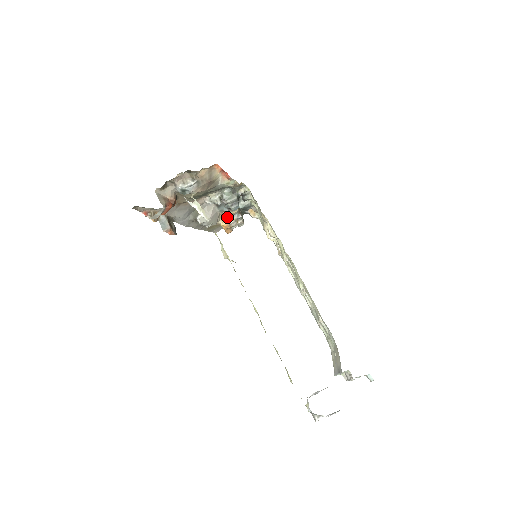
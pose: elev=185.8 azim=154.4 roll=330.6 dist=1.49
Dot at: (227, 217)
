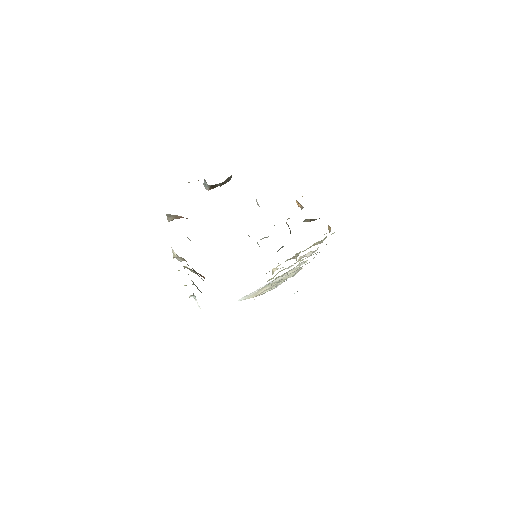
Dot at: occluded
